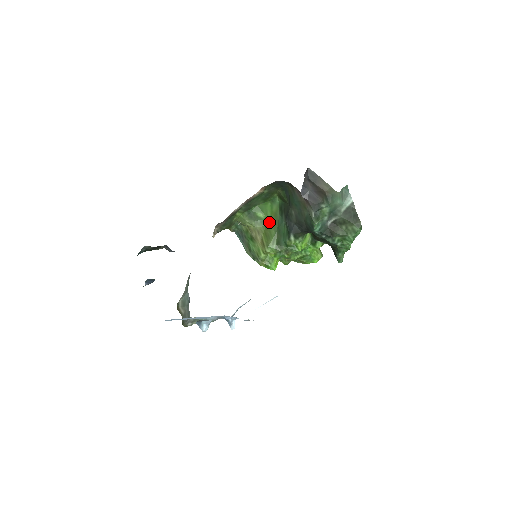
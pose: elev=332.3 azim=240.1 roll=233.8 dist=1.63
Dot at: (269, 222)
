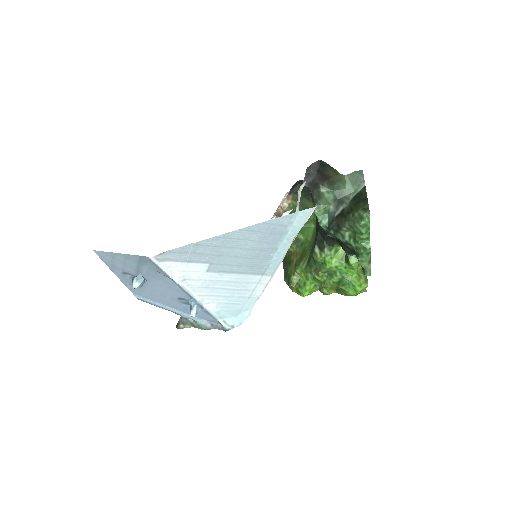
Dot at: (308, 243)
